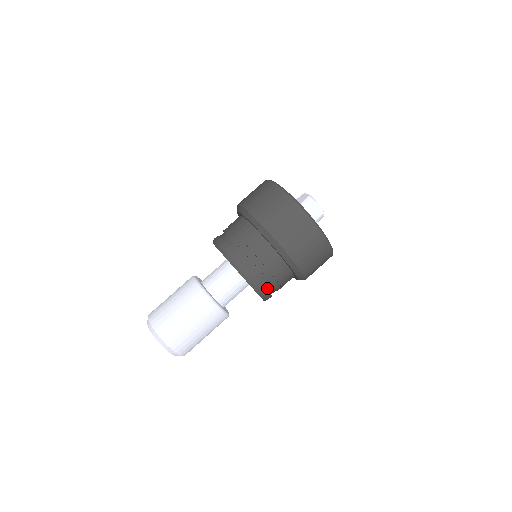
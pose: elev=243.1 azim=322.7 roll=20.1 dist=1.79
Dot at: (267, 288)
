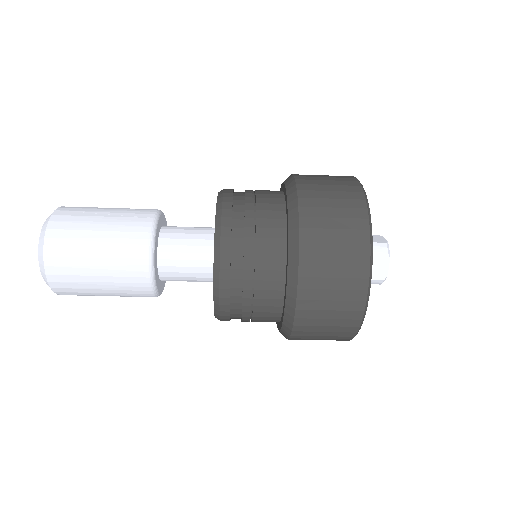
Dot at: (232, 306)
